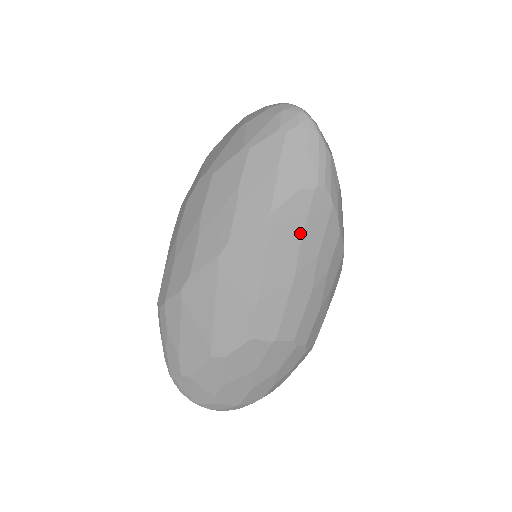
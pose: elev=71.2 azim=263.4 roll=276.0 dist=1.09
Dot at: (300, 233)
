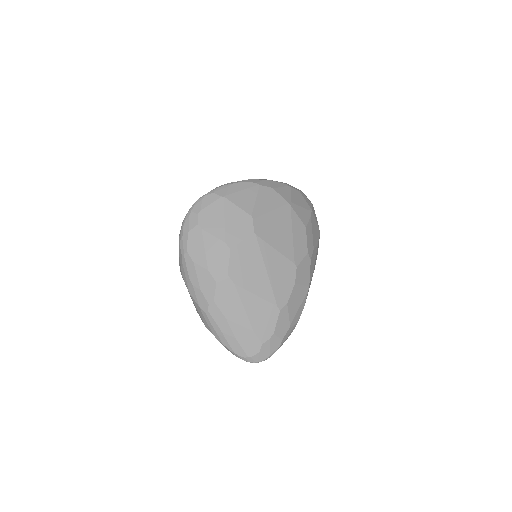
Dot at: occluded
